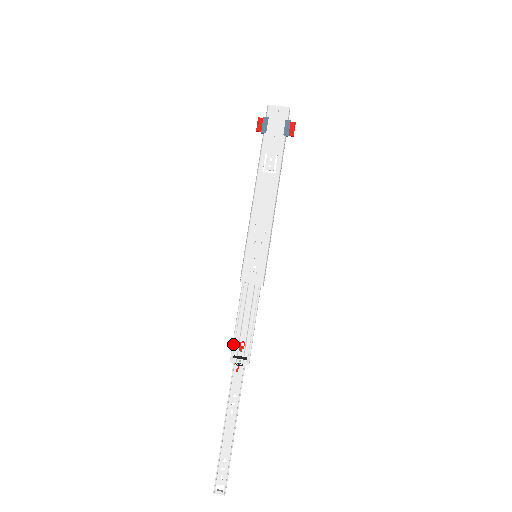
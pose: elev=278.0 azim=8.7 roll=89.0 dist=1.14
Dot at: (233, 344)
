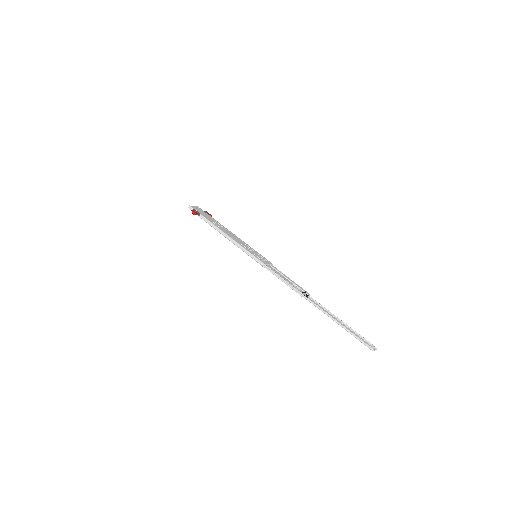
Dot at: (295, 288)
